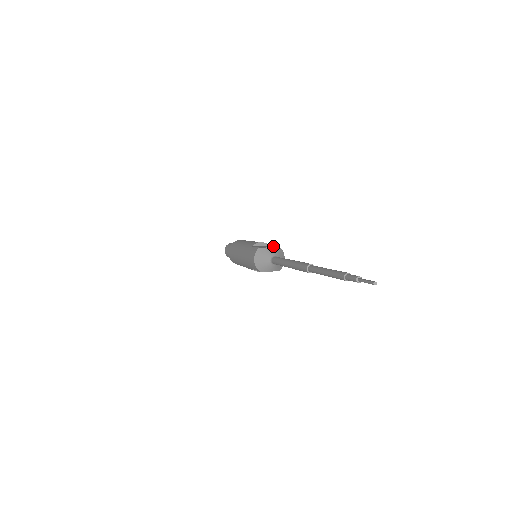
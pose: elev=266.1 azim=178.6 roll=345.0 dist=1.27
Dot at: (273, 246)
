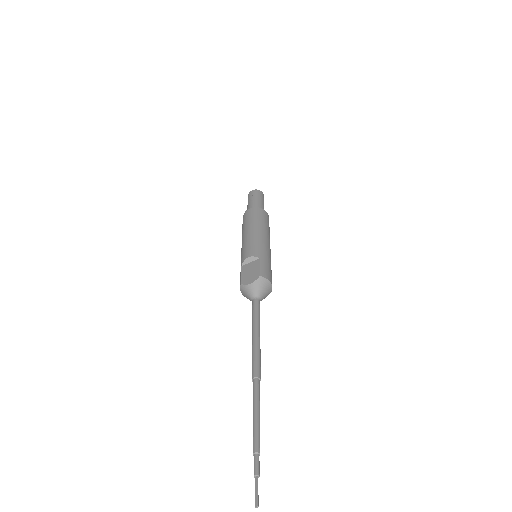
Dot at: (256, 271)
